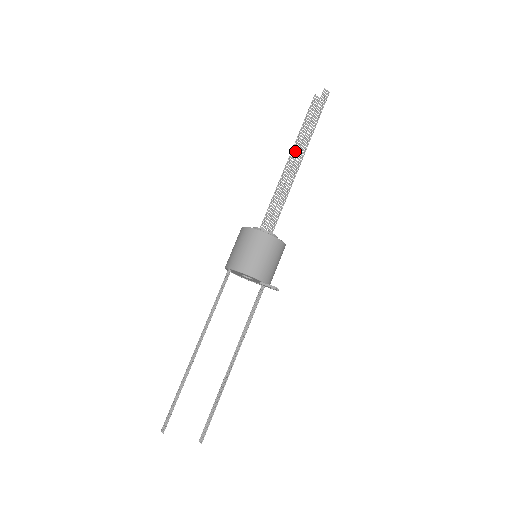
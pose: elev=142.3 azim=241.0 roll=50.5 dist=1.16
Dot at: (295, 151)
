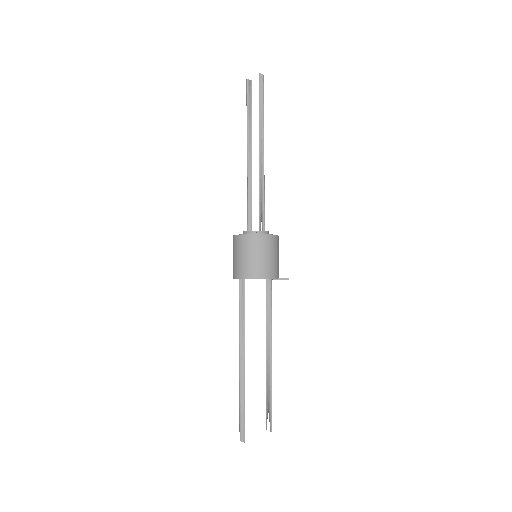
Dot at: (249, 142)
